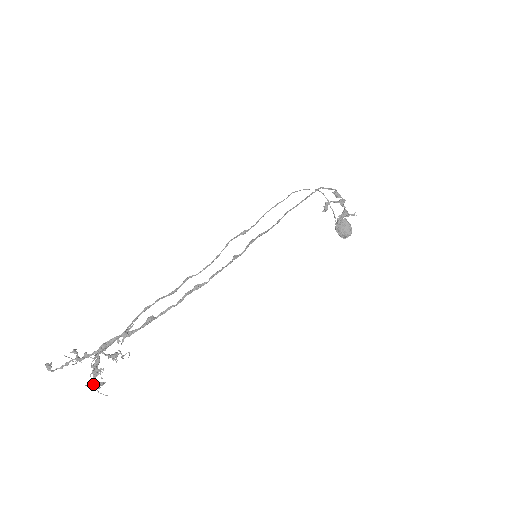
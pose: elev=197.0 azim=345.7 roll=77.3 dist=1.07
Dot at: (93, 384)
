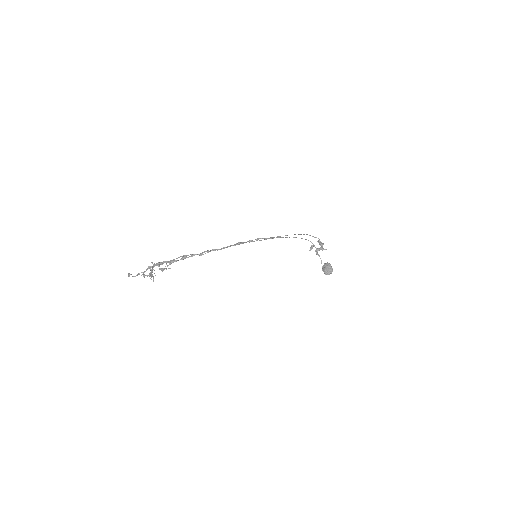
Dot at: (149, 275)
